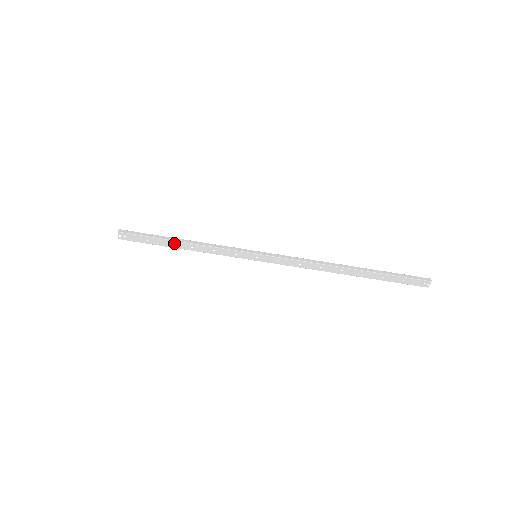
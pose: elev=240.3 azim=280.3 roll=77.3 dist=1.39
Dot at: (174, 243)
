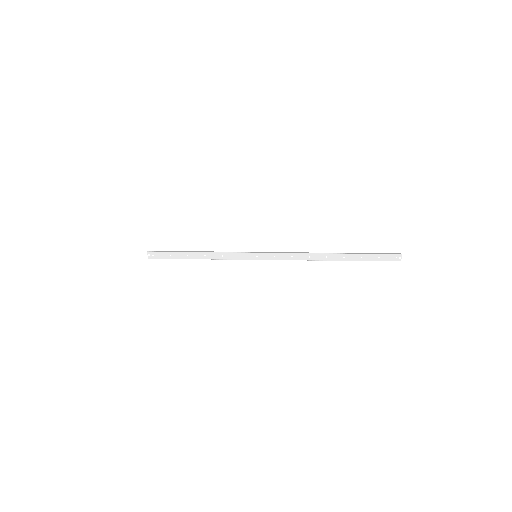
Dot at: (191, 254)
